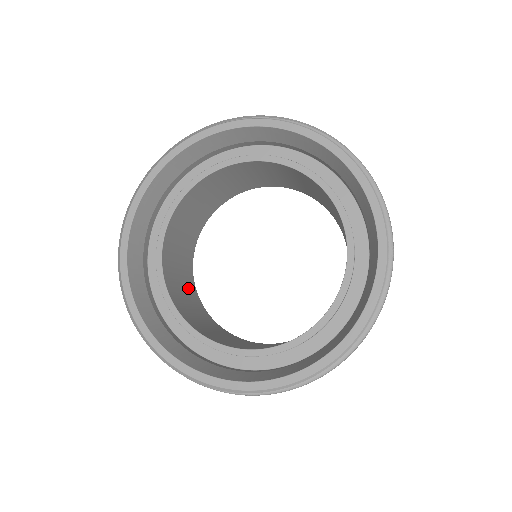
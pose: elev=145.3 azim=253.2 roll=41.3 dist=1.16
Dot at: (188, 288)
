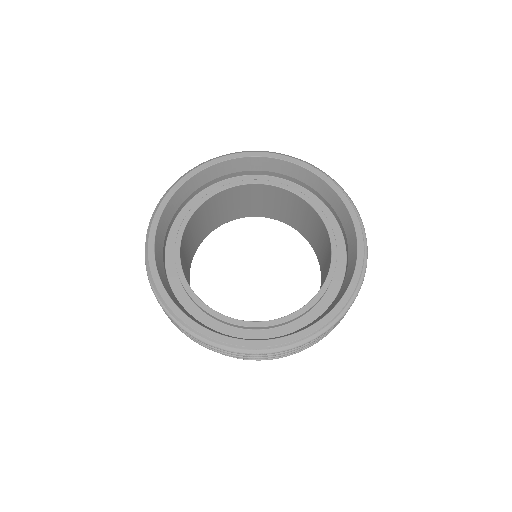
Dot at: (191, 250)
